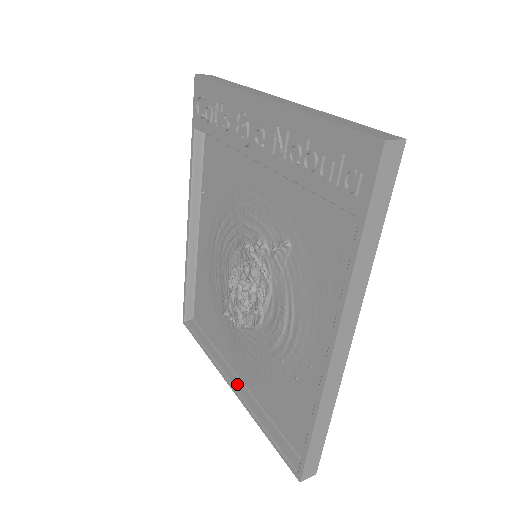
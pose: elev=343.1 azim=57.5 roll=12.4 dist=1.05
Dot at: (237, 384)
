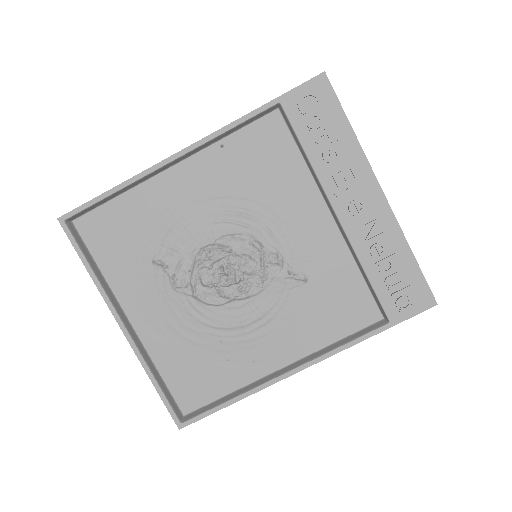
Dot at: (129, 327)
